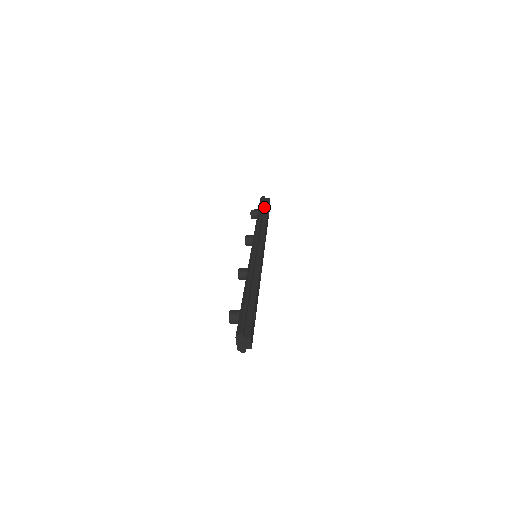
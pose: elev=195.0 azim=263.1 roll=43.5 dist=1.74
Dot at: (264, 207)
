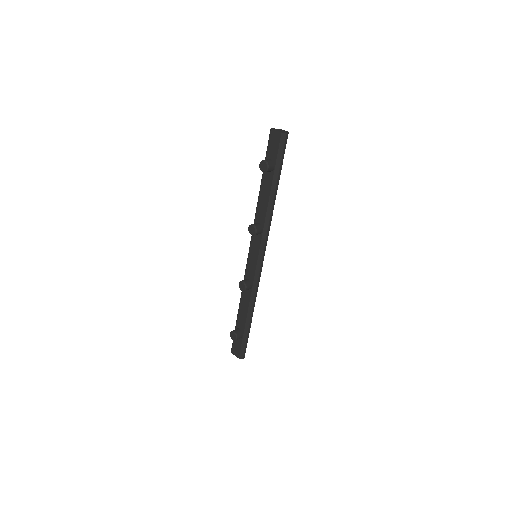
Dot at: (280, 161)
